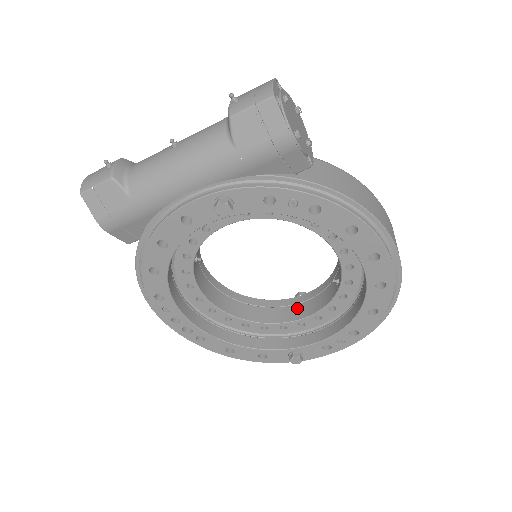
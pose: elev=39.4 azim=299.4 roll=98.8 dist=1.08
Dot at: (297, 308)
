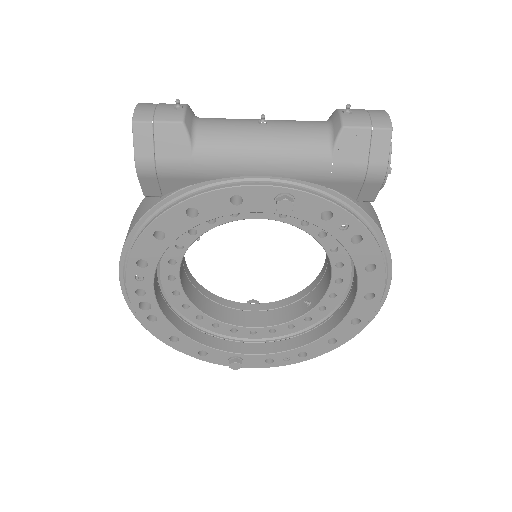
Dot at: (252, 315)
